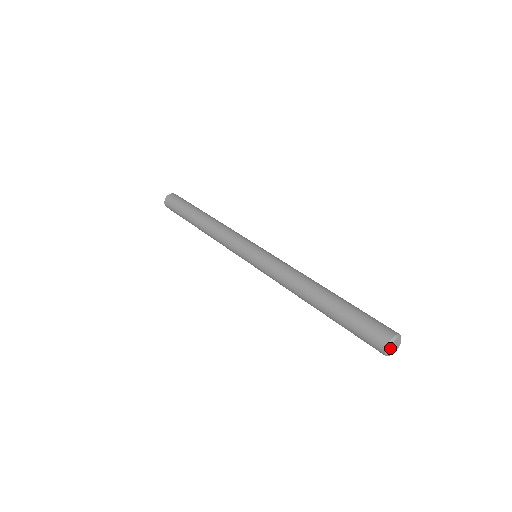
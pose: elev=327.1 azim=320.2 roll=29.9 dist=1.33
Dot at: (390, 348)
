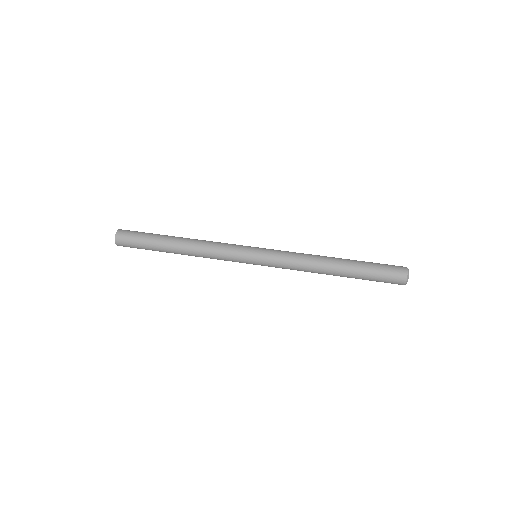
Dot at: (408, 274)
